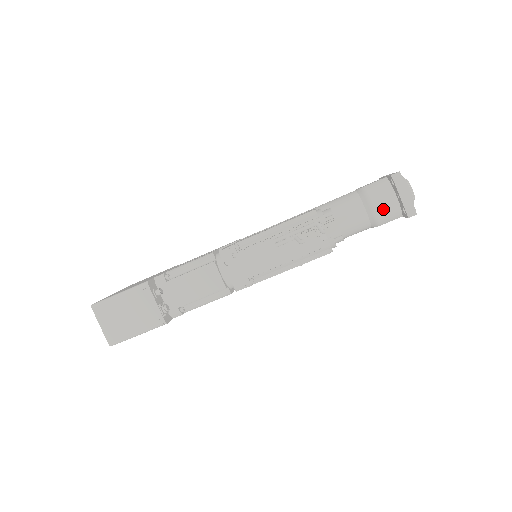
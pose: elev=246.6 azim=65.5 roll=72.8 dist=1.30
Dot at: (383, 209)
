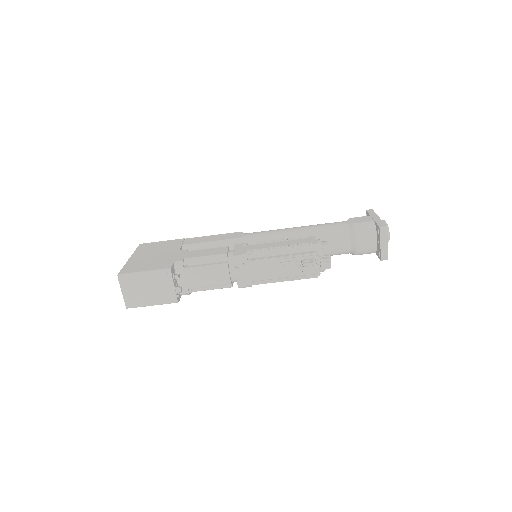
Dot at: (364, 246)
